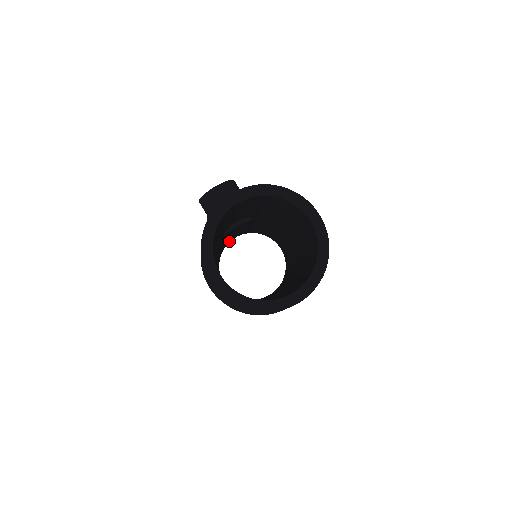
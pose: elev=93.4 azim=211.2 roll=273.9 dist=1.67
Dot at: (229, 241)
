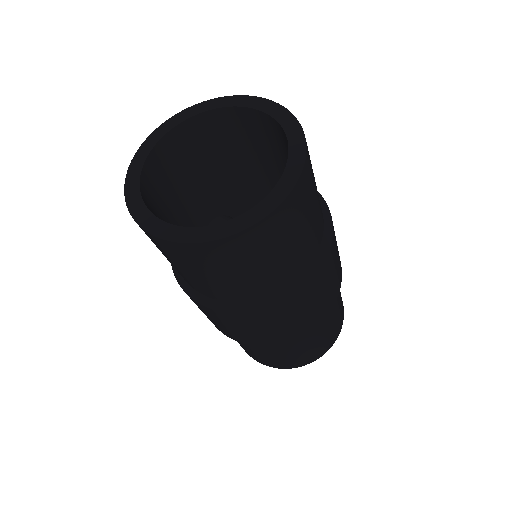
Dot at: occluded
